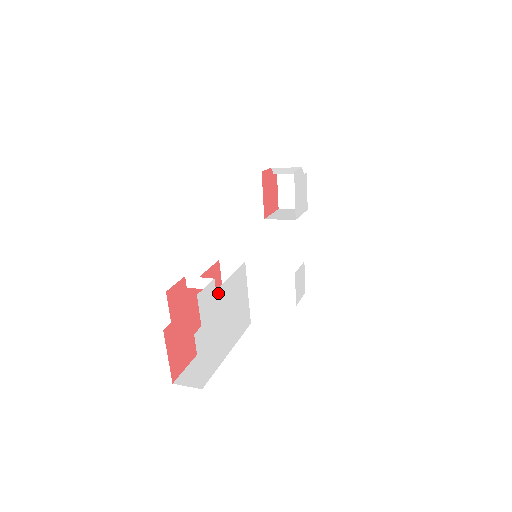
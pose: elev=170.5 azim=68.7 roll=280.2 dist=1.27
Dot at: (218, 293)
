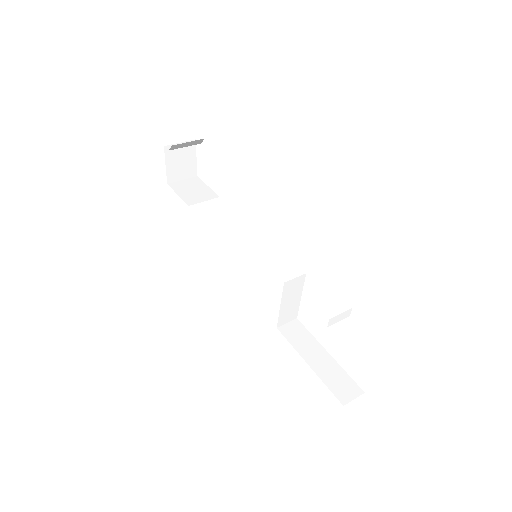
Dot at: occluded
